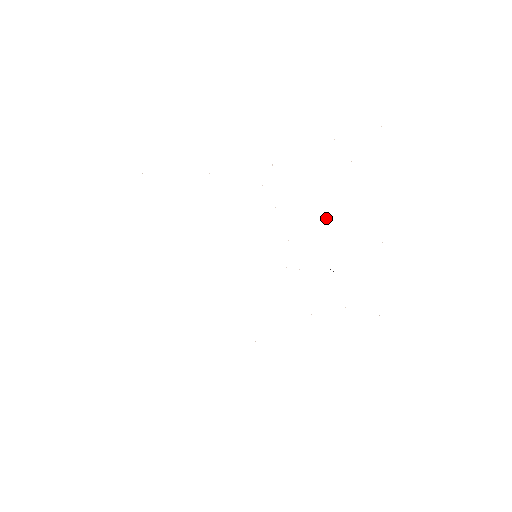
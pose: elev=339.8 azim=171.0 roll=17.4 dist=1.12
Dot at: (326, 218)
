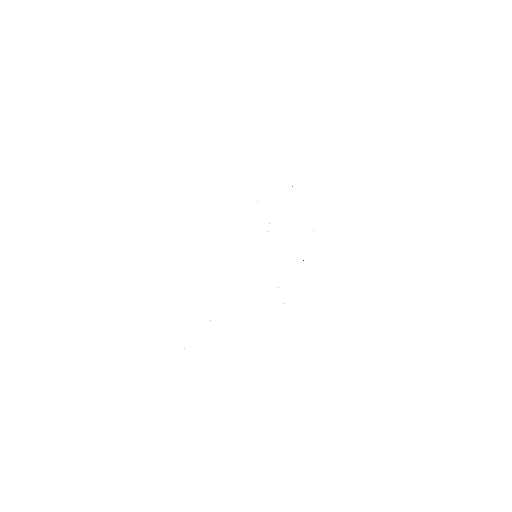
Dot at: occluded
